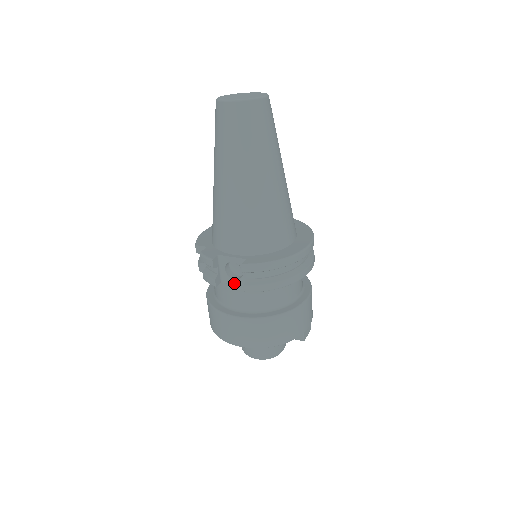
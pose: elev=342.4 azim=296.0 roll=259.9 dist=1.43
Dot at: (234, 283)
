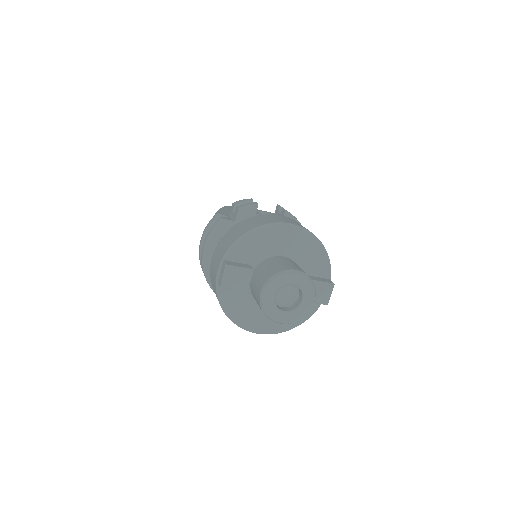
Dot at: occluded
